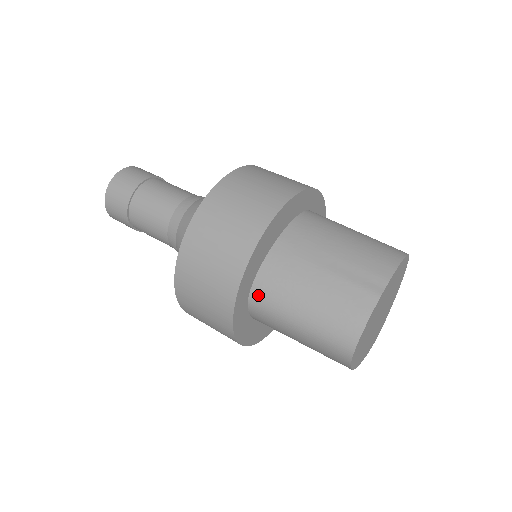
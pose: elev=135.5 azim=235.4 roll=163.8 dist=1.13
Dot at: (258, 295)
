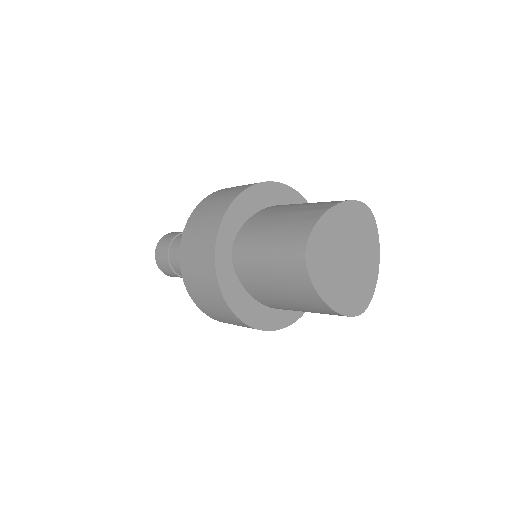
Dot at: (238, 243)
